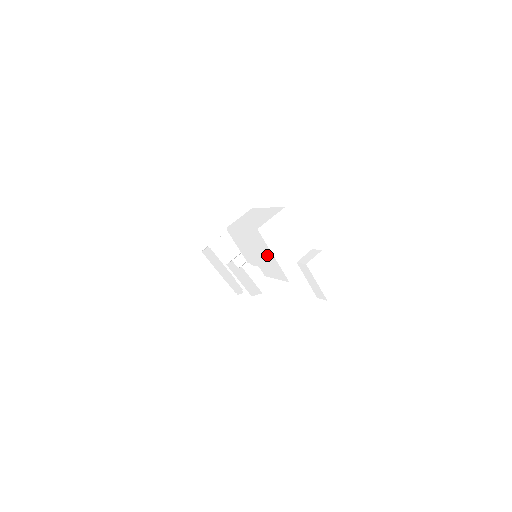
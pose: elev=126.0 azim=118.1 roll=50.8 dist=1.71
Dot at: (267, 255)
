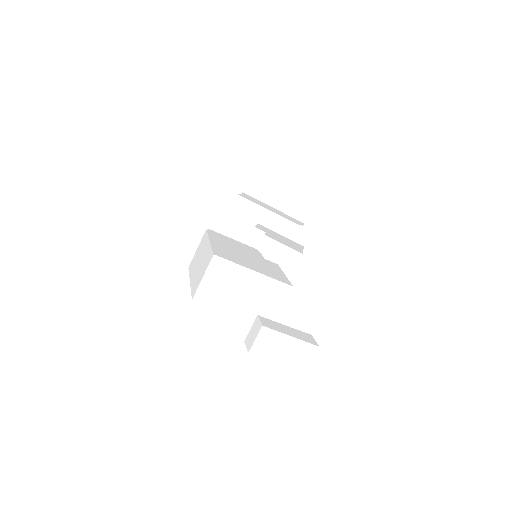
Dot at: occluded
